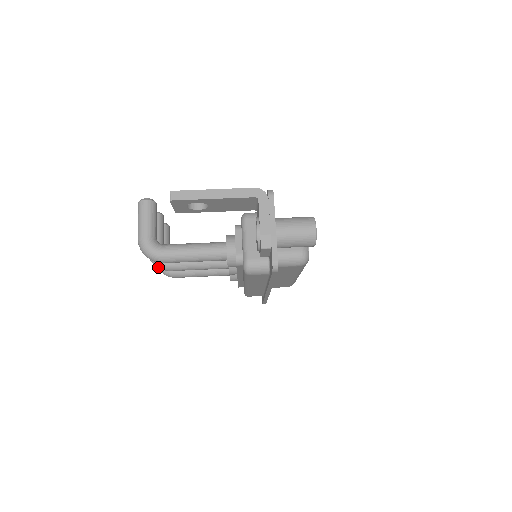
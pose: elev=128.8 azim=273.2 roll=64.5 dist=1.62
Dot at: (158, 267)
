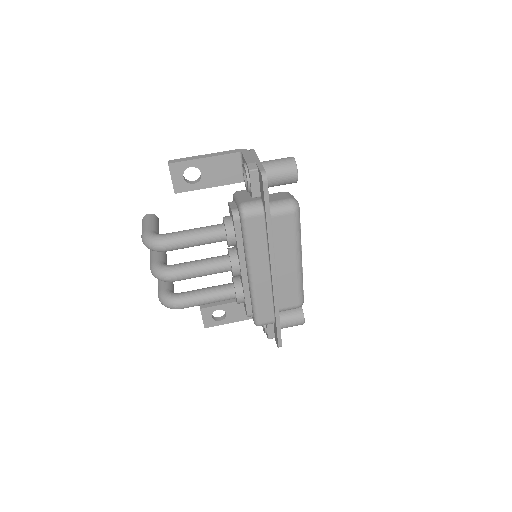
Dot at: (162, 276)
